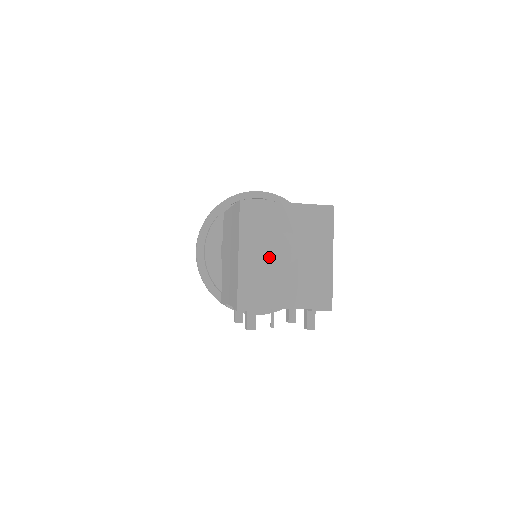
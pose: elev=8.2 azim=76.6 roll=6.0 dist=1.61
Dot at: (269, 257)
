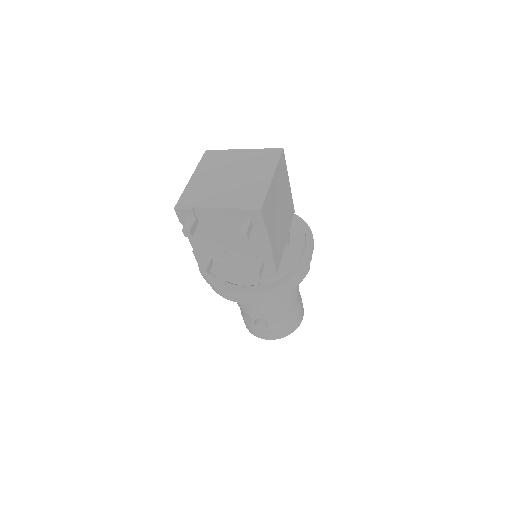
Dot at: (215, 178)
